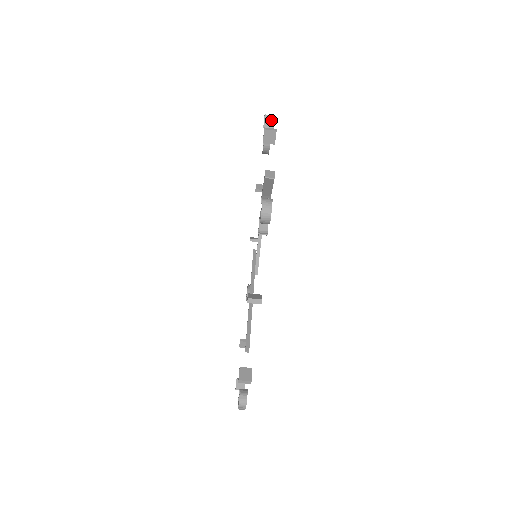
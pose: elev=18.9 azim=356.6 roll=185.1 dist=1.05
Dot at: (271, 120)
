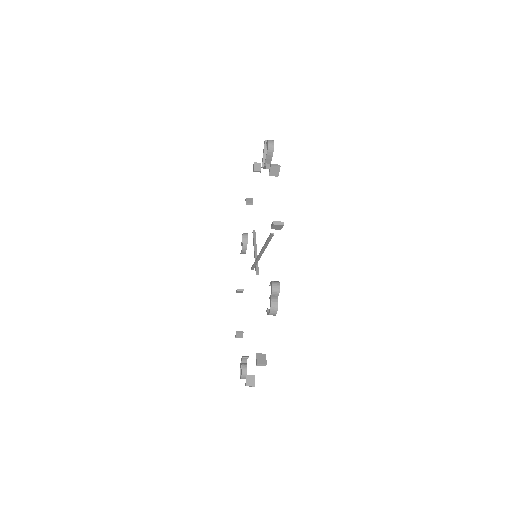
Dot at: (250, 200)
